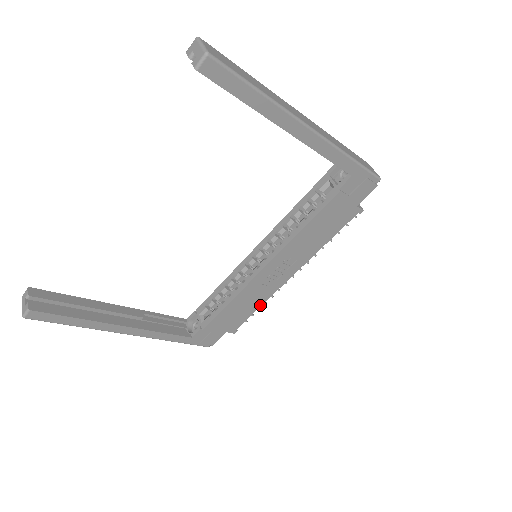
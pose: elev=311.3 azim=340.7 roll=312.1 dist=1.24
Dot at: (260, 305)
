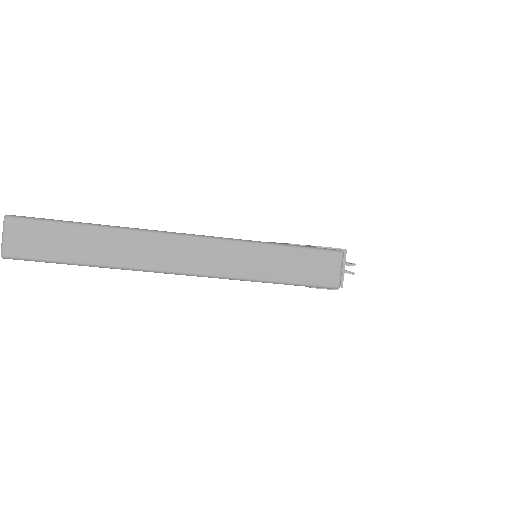
Dot at: occluded
